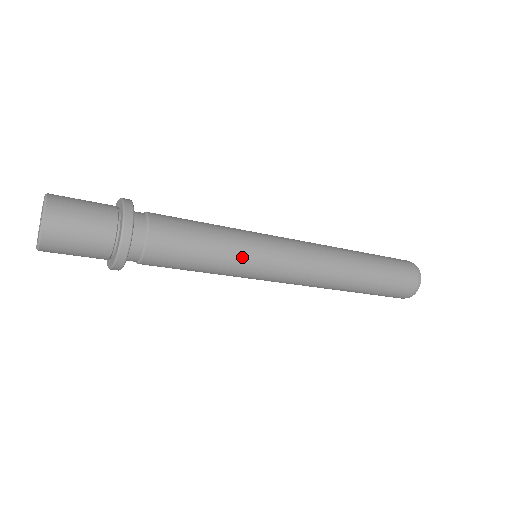
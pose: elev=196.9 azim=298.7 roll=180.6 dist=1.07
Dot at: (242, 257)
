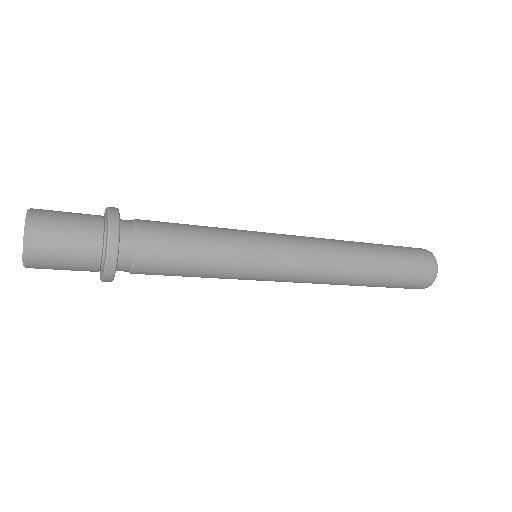
Dot at: (240, 252)
